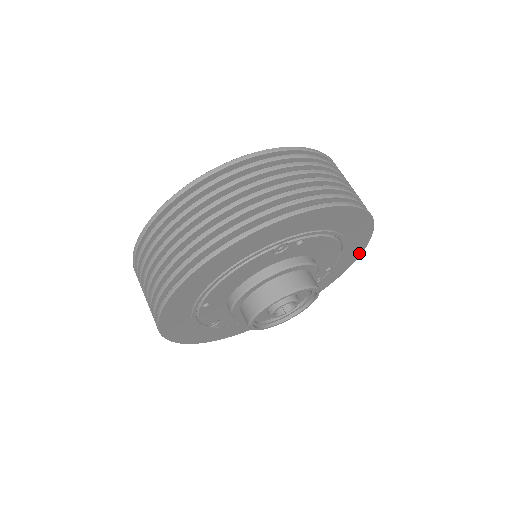
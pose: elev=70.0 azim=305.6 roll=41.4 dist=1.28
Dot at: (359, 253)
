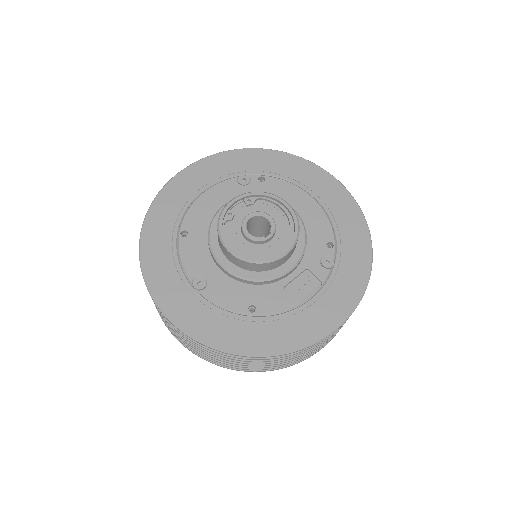
Dot at: (366, 238)
